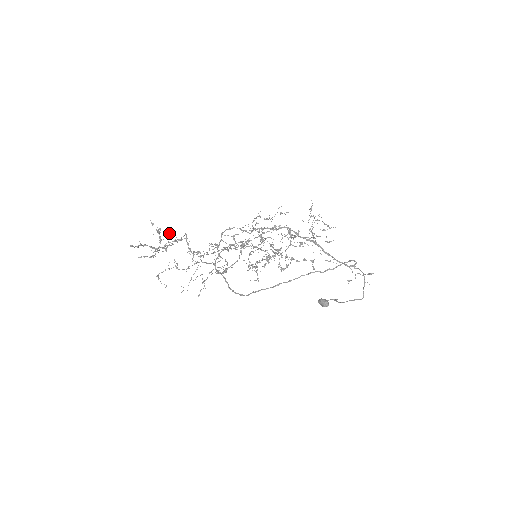
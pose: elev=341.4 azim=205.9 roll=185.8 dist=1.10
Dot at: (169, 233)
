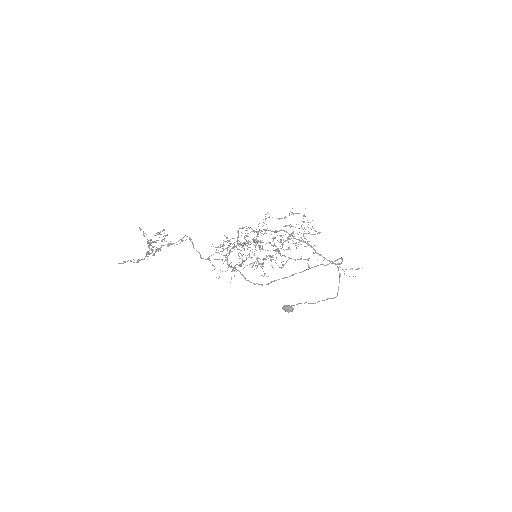
Dot at: occluded
